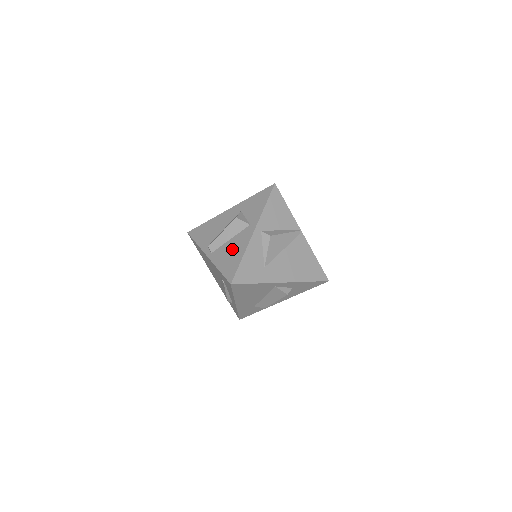
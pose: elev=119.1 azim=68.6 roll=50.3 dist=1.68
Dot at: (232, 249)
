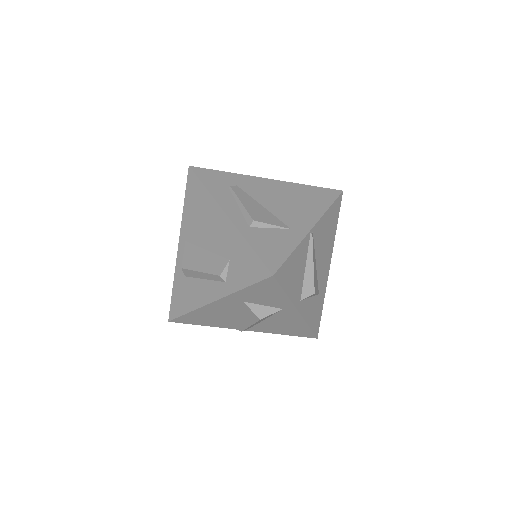
Dot at: (282, 325)
